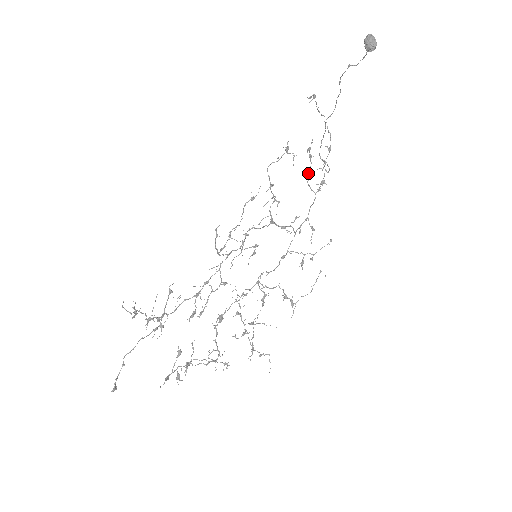
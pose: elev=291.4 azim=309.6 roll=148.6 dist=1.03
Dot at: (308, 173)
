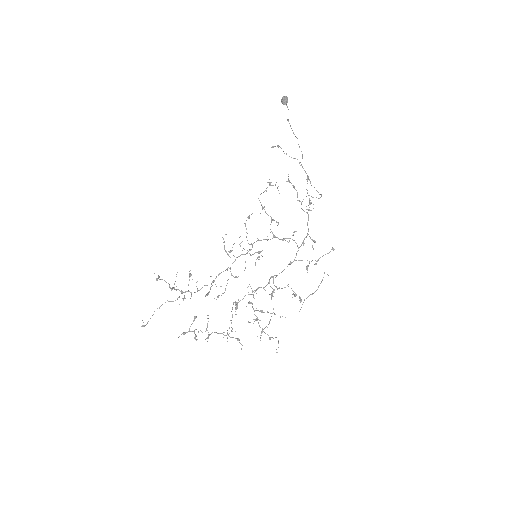
Dot at: occluded
